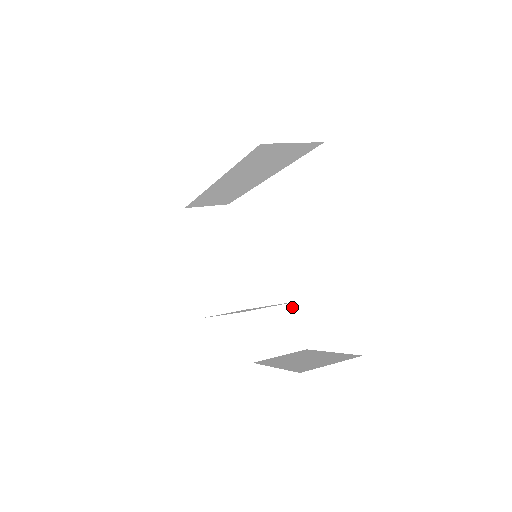
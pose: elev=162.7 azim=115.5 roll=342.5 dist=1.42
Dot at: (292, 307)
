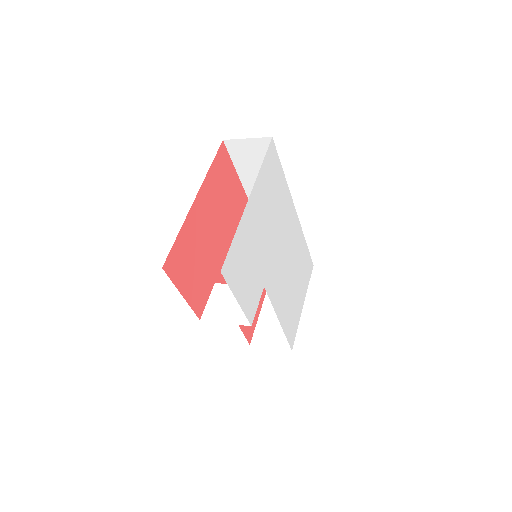
Dot at: occluded
